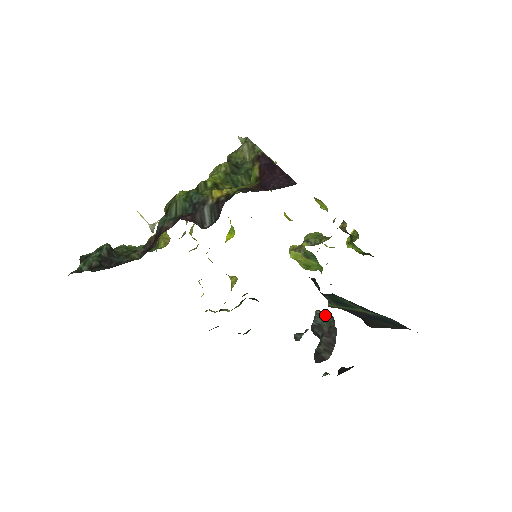
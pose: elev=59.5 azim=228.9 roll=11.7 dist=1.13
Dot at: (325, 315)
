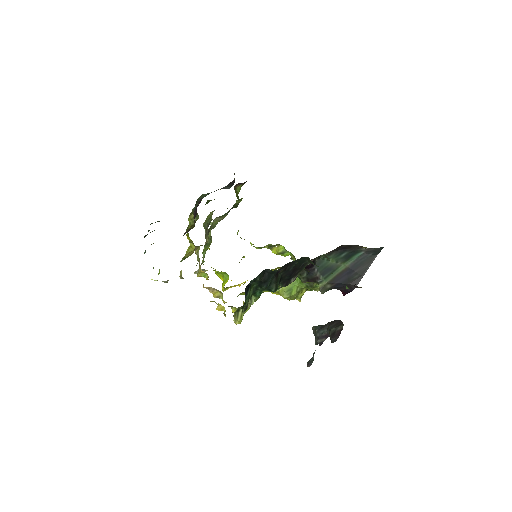
Dot at: occluded
